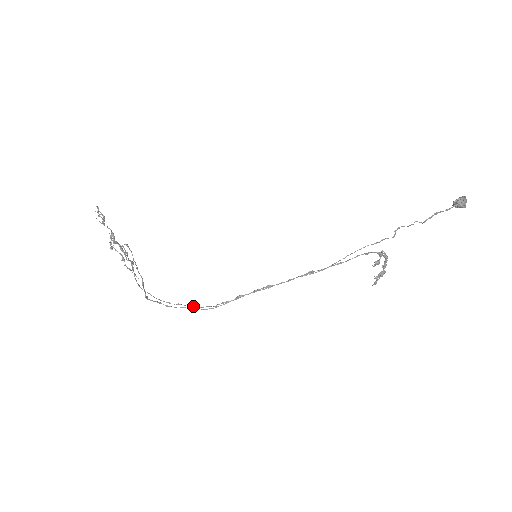
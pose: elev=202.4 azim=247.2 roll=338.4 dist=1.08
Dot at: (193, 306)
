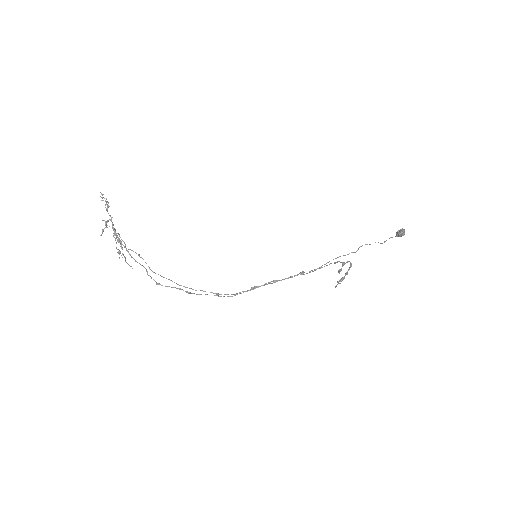
Dot at: (216, 293)
